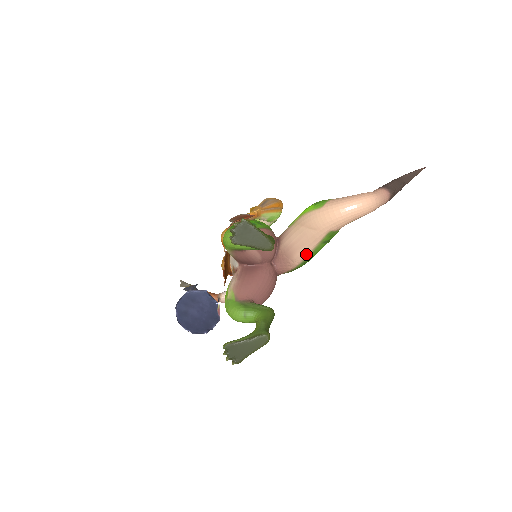
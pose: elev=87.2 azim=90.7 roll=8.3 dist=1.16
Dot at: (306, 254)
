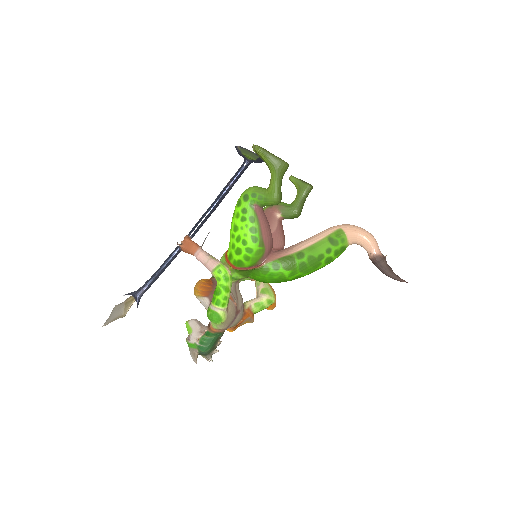
Dot at: (309, 244)
